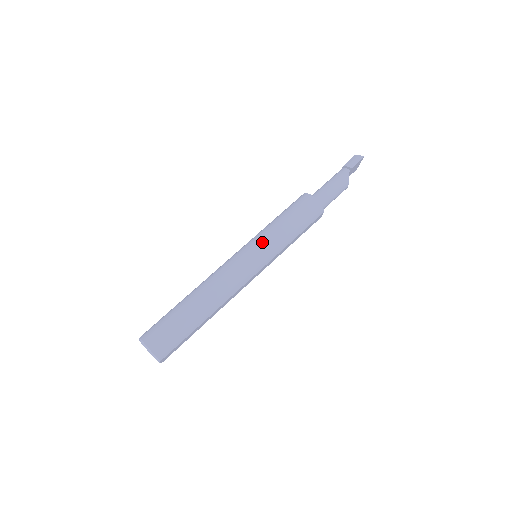
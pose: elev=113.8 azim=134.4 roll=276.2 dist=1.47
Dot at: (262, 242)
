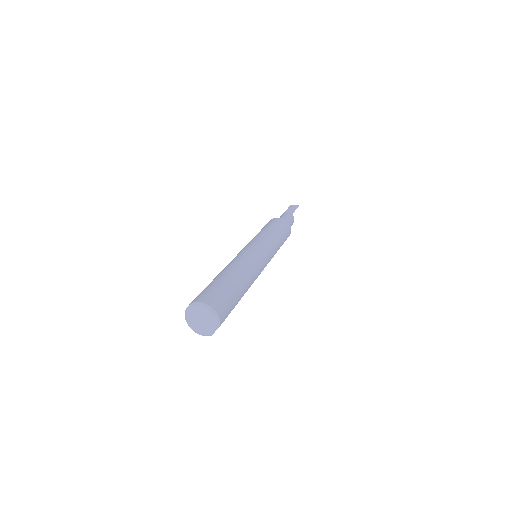
Dot at: (265, 241)
